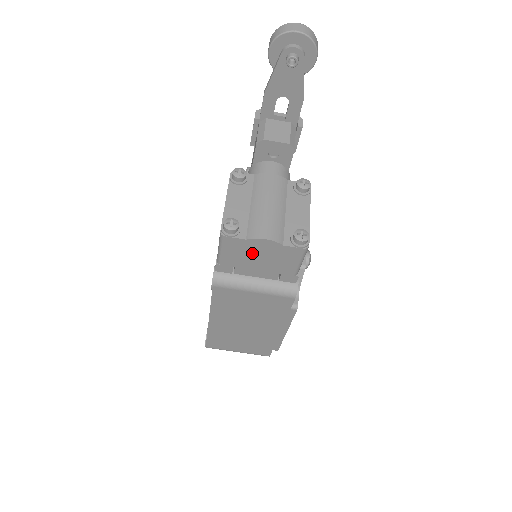
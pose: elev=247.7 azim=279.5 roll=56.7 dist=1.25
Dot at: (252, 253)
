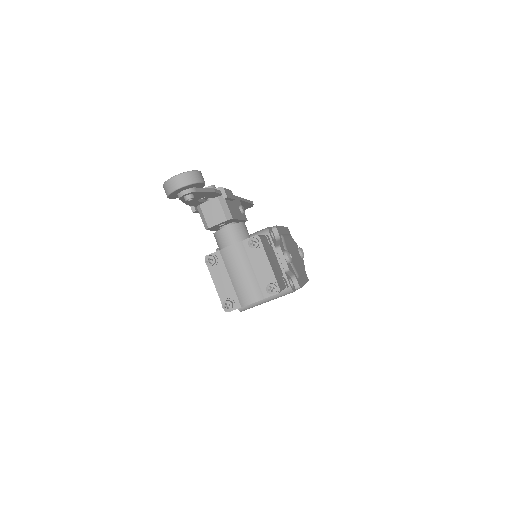
Dot at: occluded
